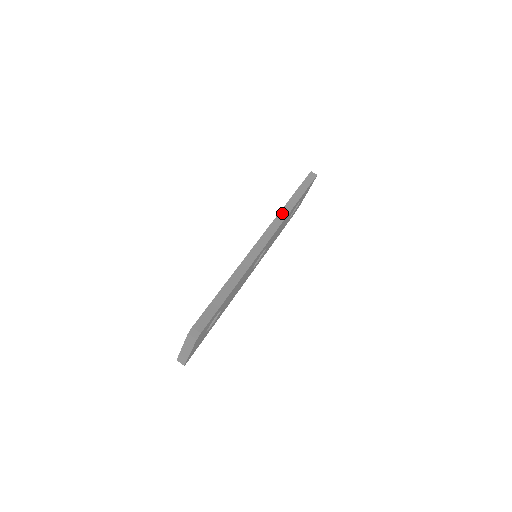
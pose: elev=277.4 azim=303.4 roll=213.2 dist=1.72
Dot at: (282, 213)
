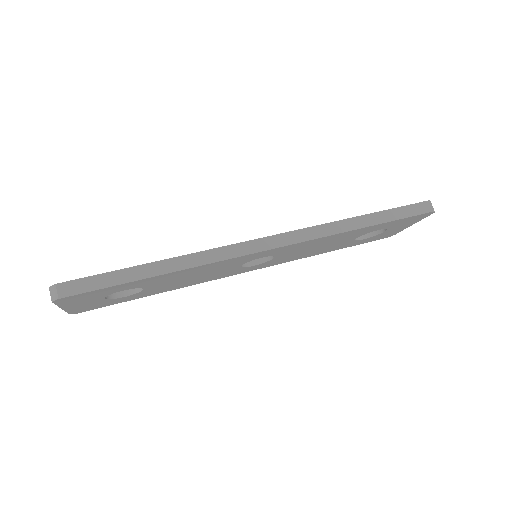
Dot at: (324, 227)
